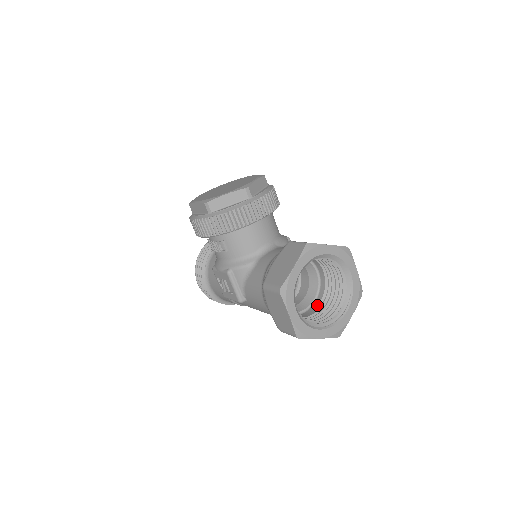
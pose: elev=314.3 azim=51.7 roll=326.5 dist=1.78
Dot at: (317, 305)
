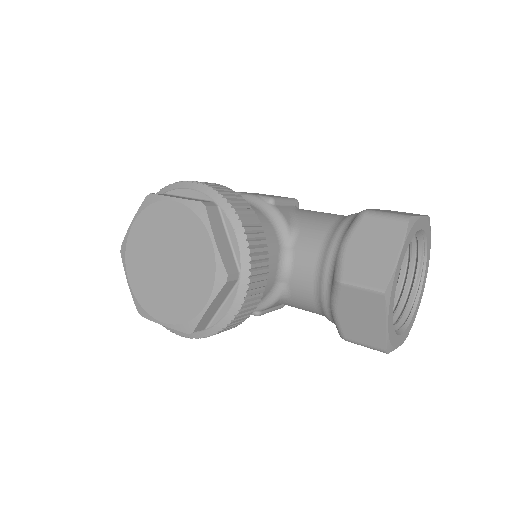
Dot at: occluded
